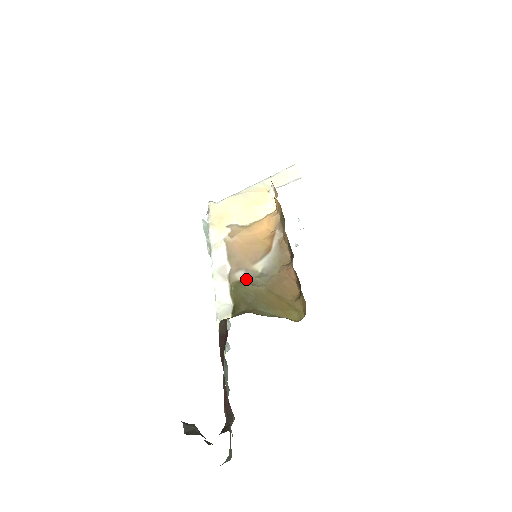
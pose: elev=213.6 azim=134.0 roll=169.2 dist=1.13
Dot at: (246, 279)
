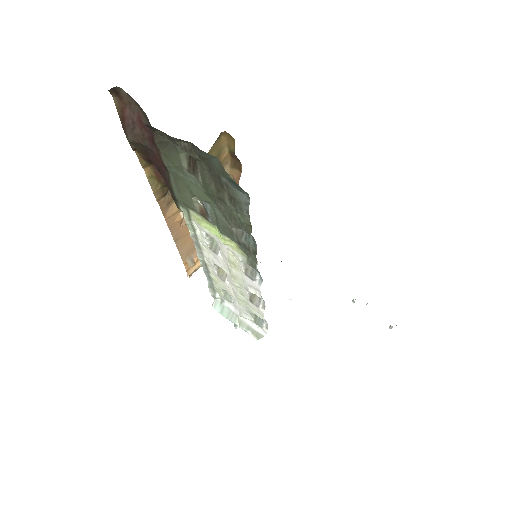
Dot at: occluded
